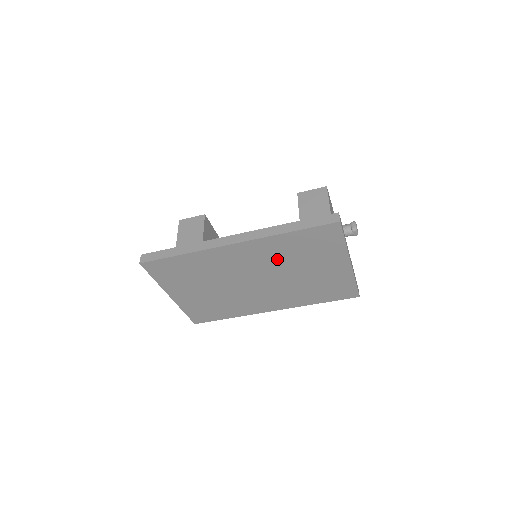
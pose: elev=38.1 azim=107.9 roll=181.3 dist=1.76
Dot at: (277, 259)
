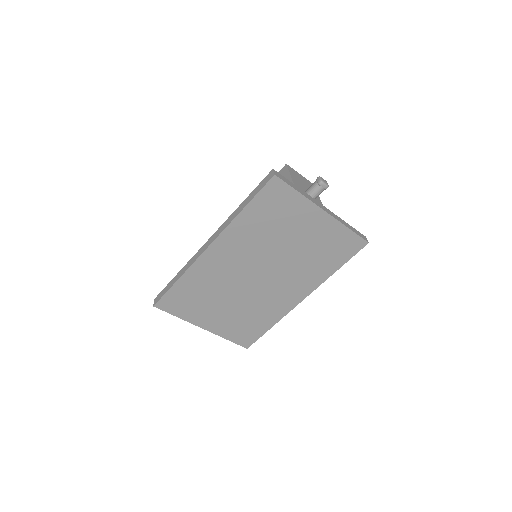
Dot at: (256, 243)
